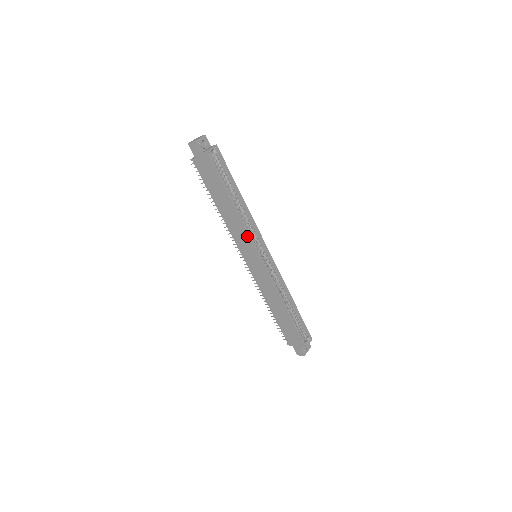
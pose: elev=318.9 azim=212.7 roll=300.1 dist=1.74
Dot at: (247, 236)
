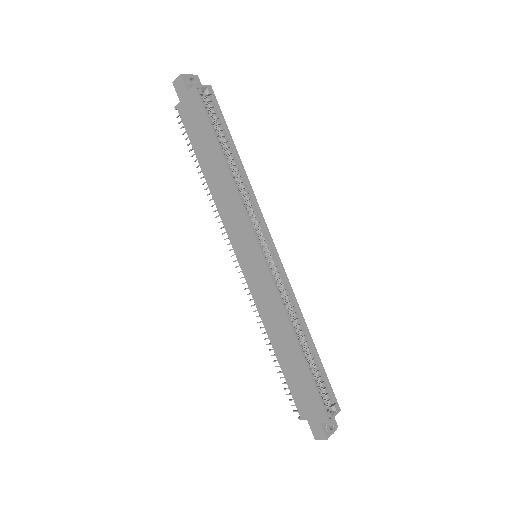
Dot at: (243, 215)
